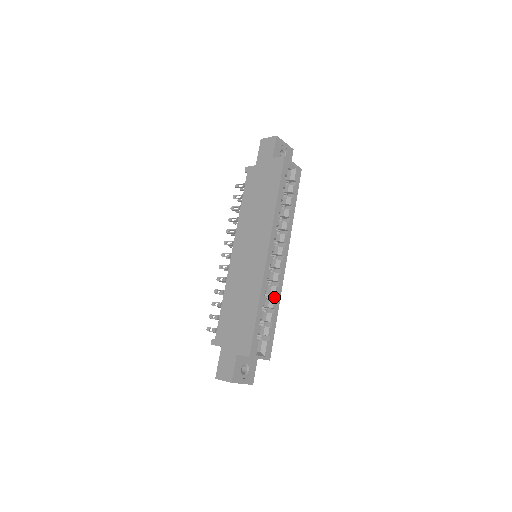
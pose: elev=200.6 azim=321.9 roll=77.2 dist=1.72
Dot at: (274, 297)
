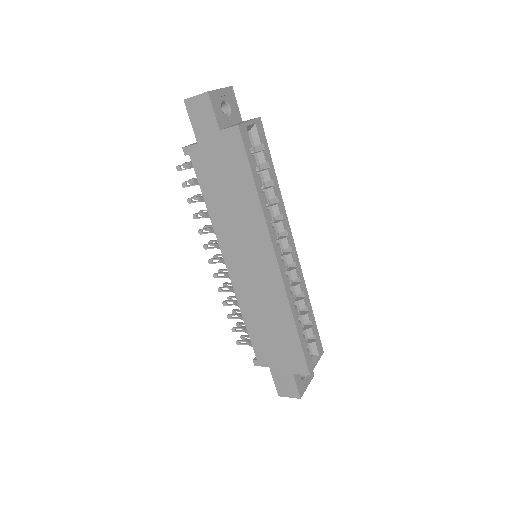
Dot at: (300, 294)
